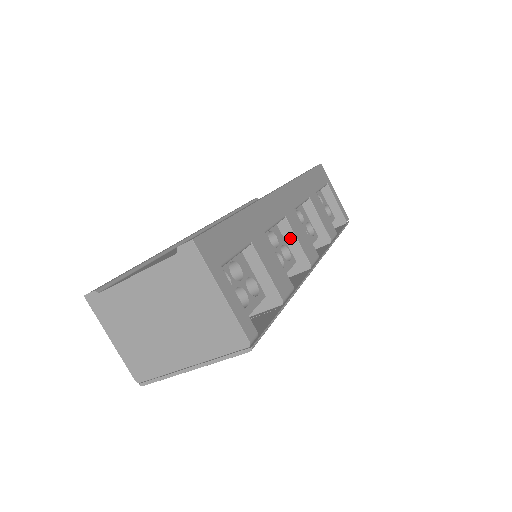
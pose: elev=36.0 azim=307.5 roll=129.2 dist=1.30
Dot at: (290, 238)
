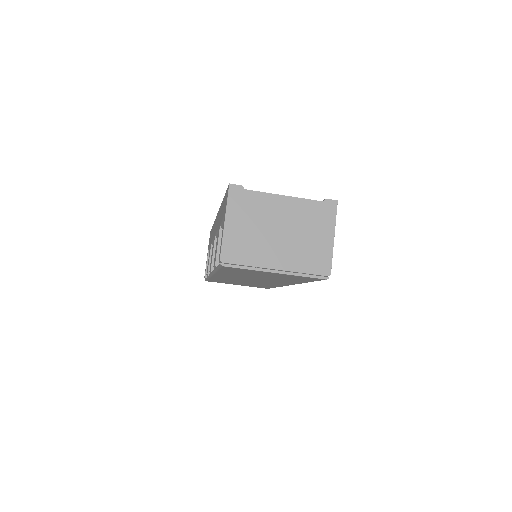
Dot at: occluded
